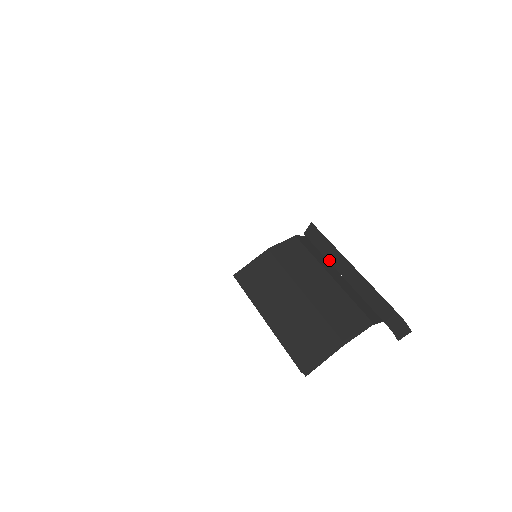
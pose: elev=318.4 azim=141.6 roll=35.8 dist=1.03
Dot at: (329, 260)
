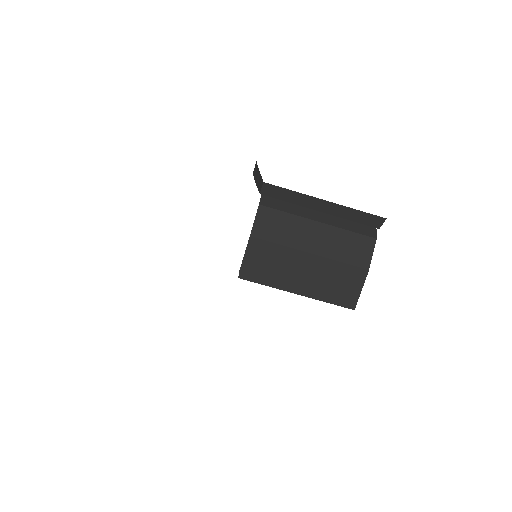
Dot at: (302, 205)
